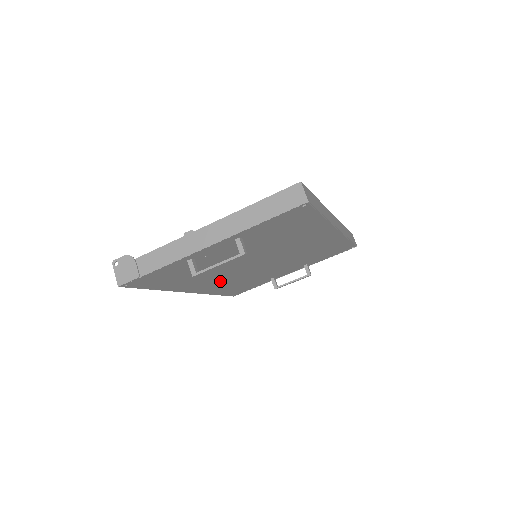
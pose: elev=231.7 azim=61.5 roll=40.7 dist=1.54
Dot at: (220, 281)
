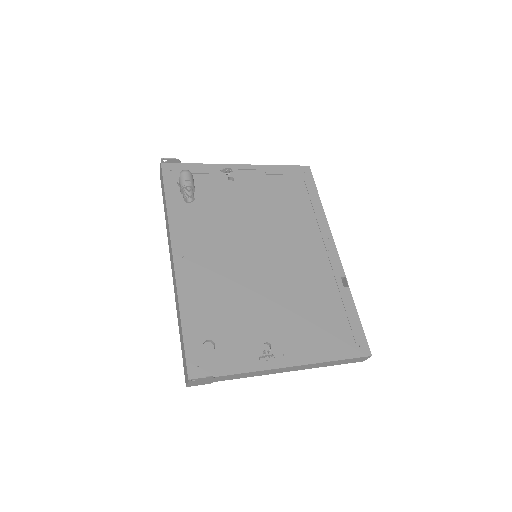
Dot at: occluded
